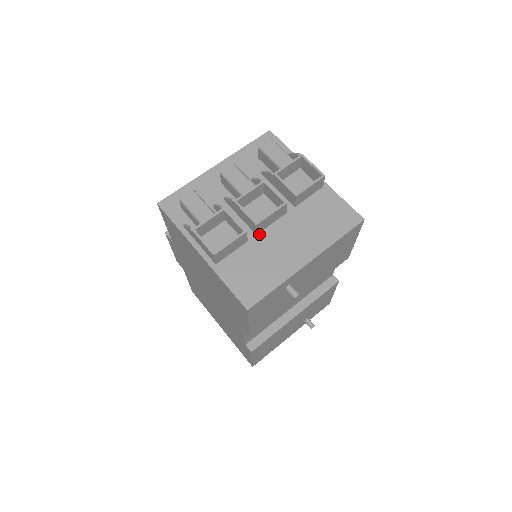
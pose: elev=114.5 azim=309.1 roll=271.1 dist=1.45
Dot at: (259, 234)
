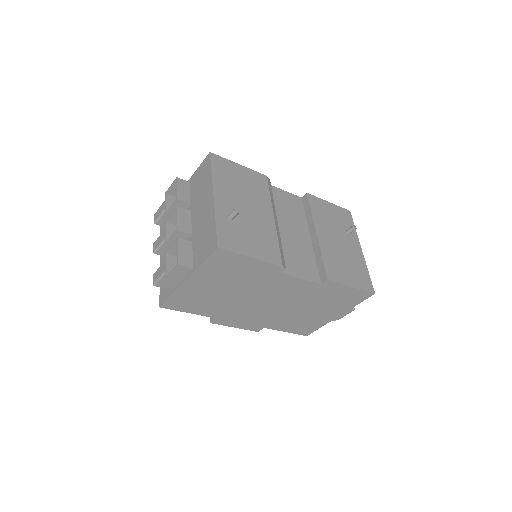
Dot at: (192, 232)
